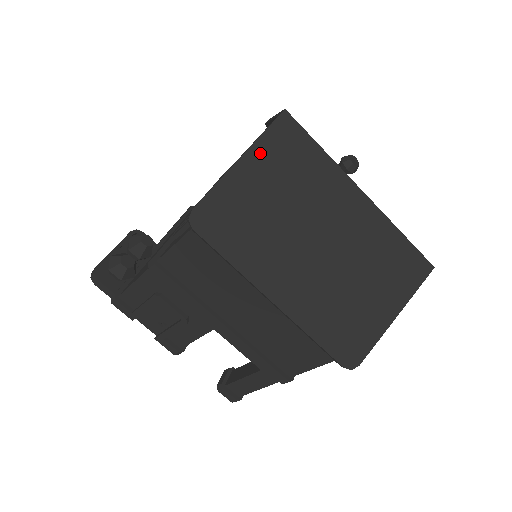
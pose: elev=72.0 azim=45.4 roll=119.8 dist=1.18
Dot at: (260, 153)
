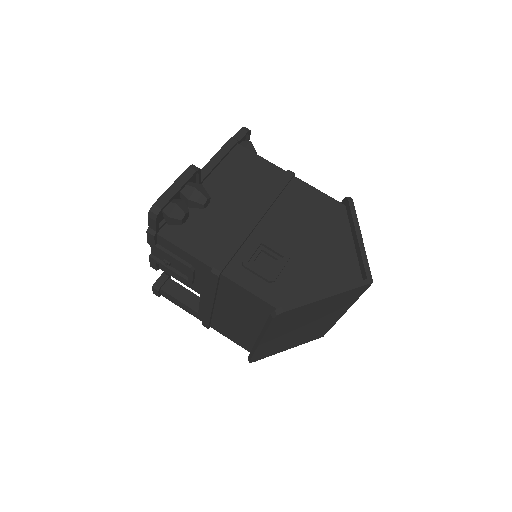
Dot at: (339, 296)
